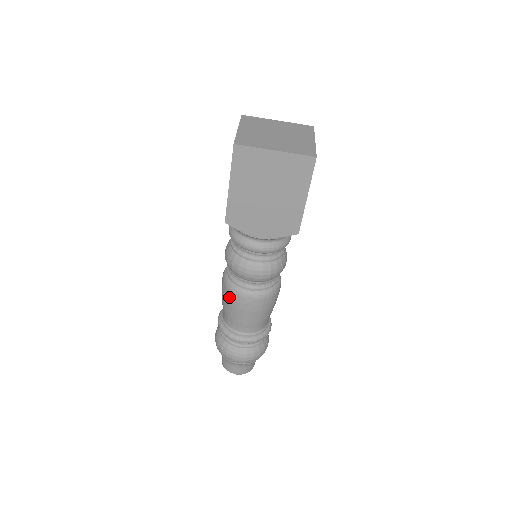
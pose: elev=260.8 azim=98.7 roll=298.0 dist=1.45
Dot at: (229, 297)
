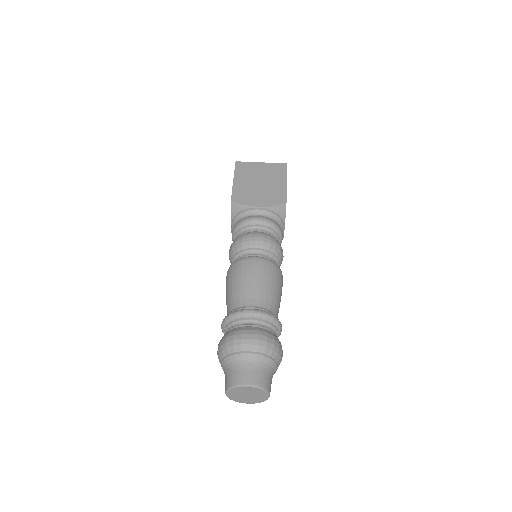
Dot at: (235, 270)
